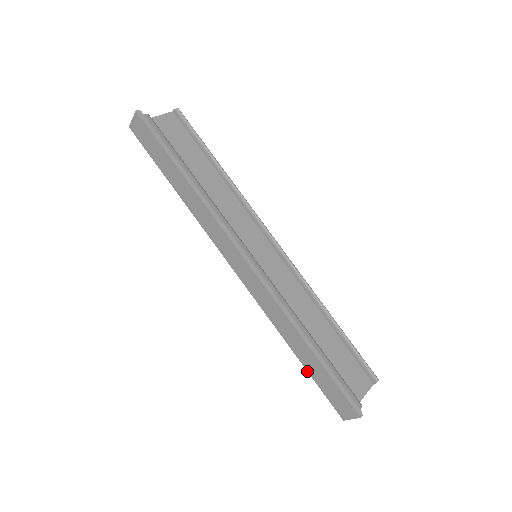
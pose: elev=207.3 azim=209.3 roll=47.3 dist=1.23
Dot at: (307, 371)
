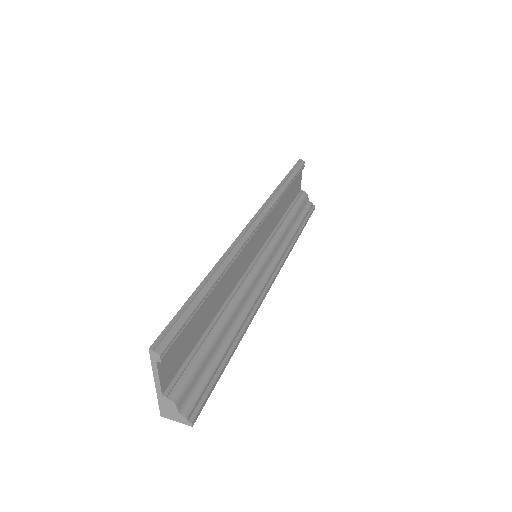
Dot at: occluded
